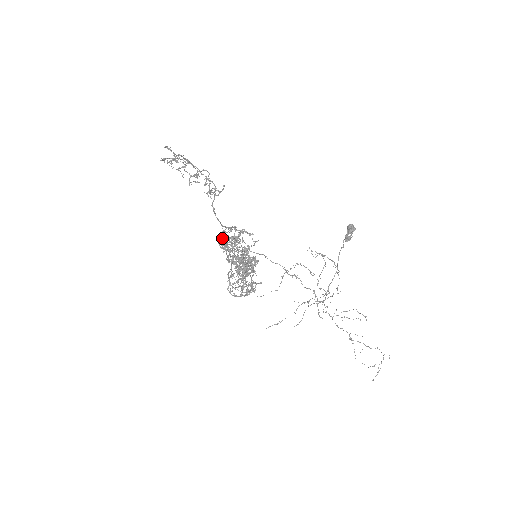
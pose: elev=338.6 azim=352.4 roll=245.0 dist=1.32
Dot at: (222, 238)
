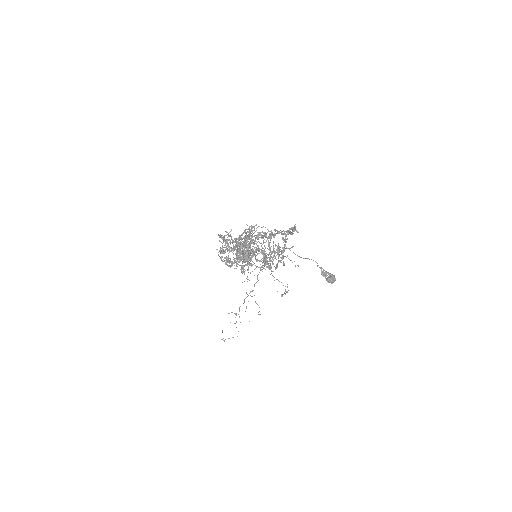
Dot at: (250, 242)
